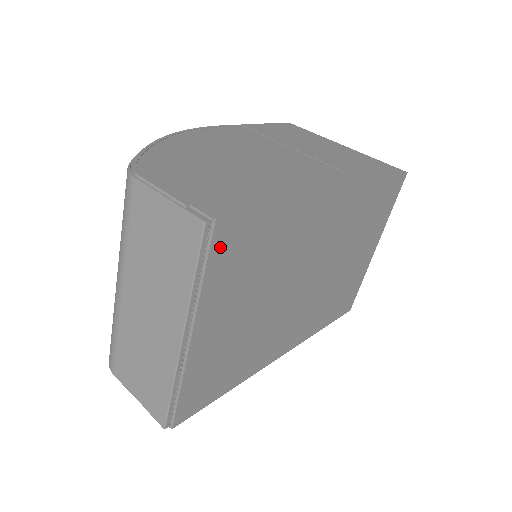
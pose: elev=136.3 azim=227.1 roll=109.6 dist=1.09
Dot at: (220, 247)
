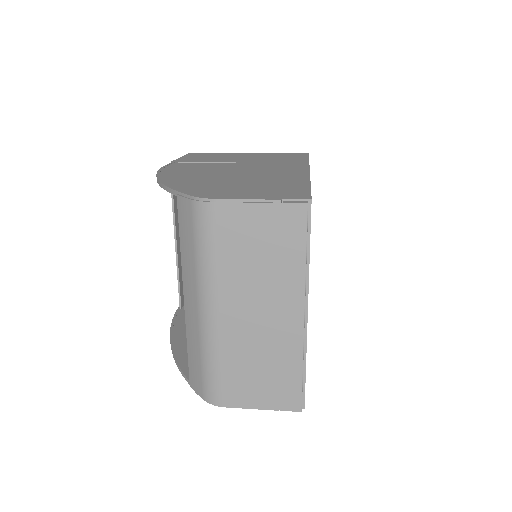
Dot at: occluded
